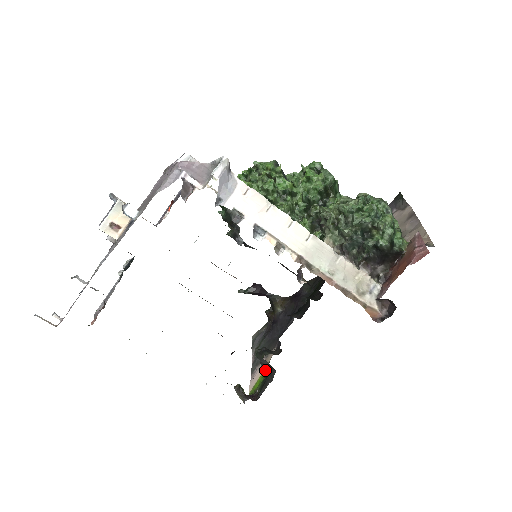
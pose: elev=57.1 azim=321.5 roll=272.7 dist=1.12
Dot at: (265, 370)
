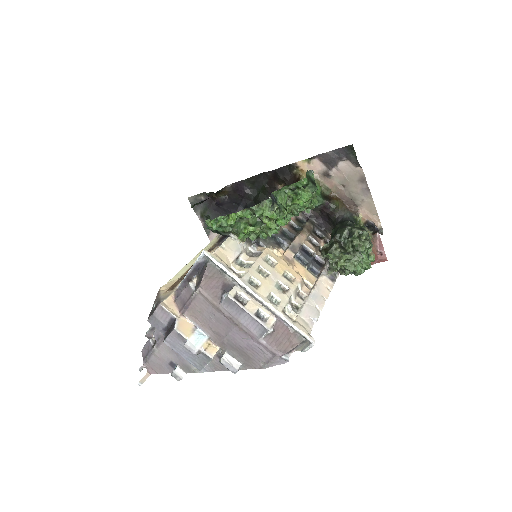
Dot at: occluded
